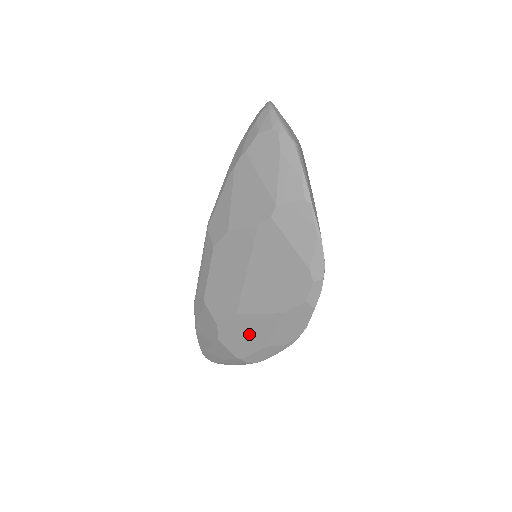
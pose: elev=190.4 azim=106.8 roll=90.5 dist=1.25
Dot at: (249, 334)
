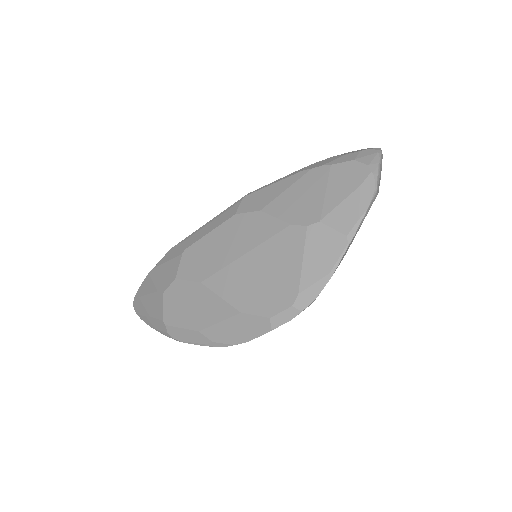
Dot at: (194, 308)
